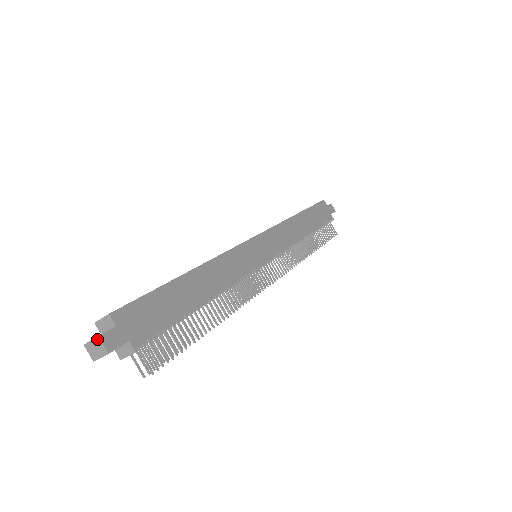
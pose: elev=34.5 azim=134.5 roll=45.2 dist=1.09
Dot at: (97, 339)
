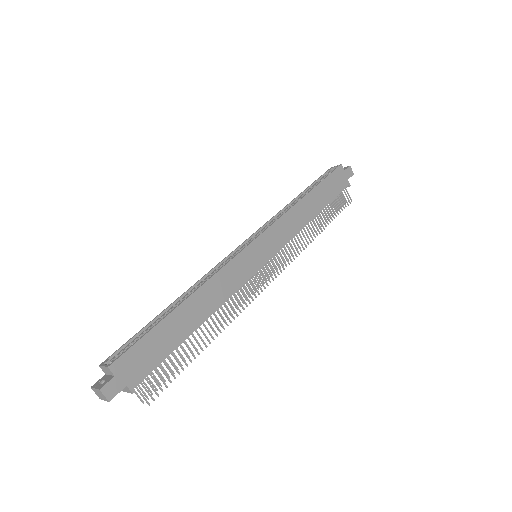
Dot at: (99, 390)
